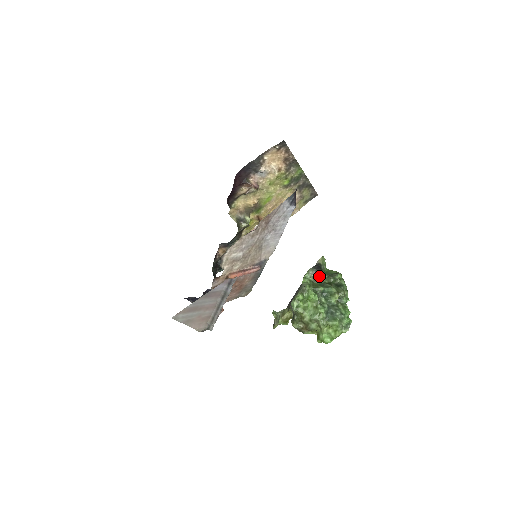
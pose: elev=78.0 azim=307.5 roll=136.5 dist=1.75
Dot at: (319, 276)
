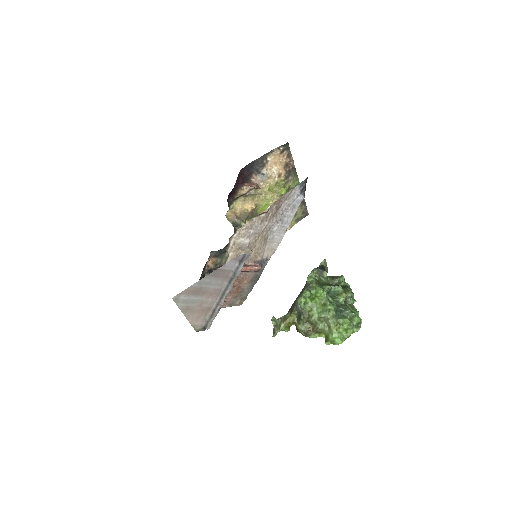
Dot at: (324, 276)
